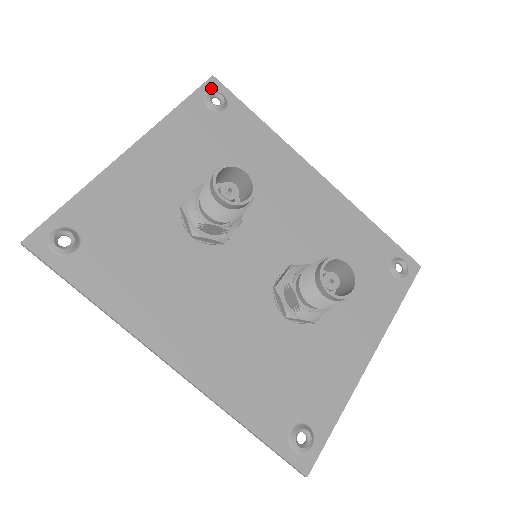
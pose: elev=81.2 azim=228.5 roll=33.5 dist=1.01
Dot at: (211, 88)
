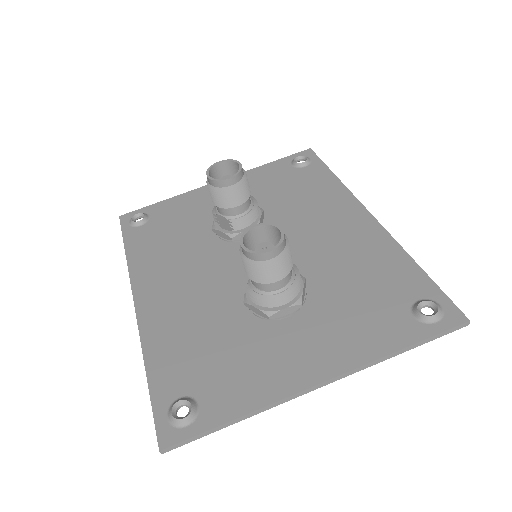
Dot at: (303, 155)
